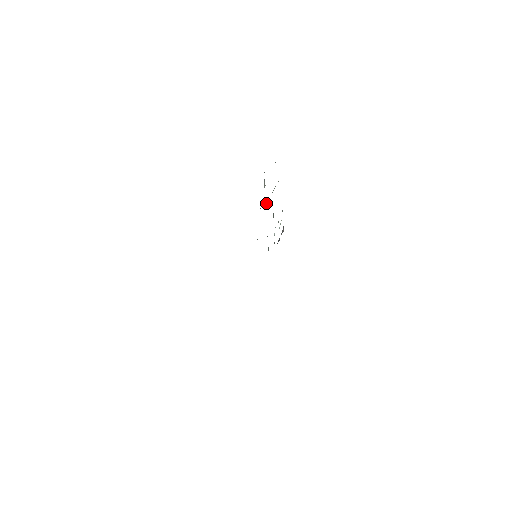
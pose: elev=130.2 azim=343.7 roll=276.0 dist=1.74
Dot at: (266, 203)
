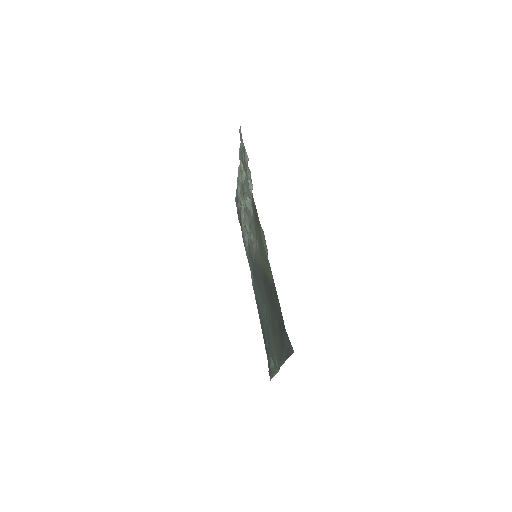
Dot at: (248, 199)
